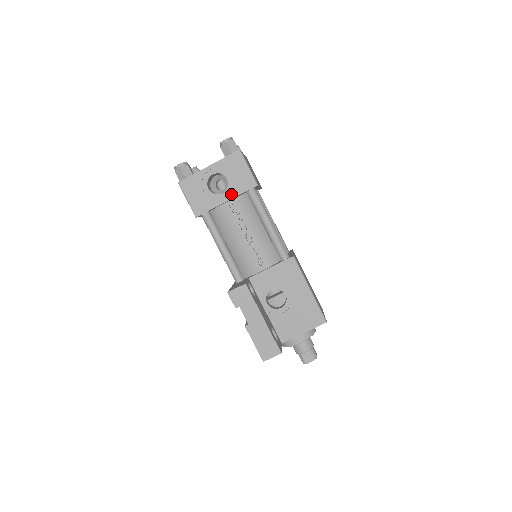
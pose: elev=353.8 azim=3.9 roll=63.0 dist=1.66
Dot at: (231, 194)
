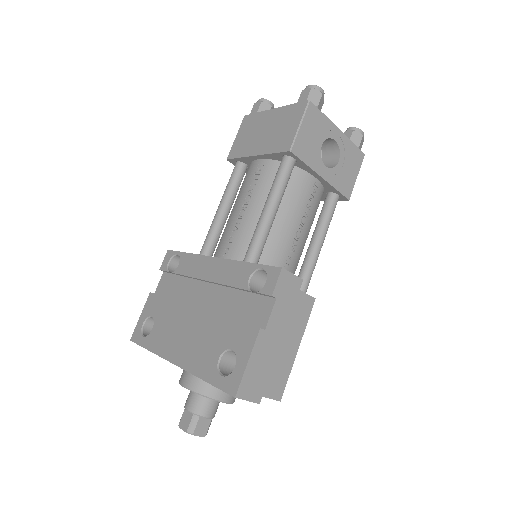
Dot at: (330, 177)
